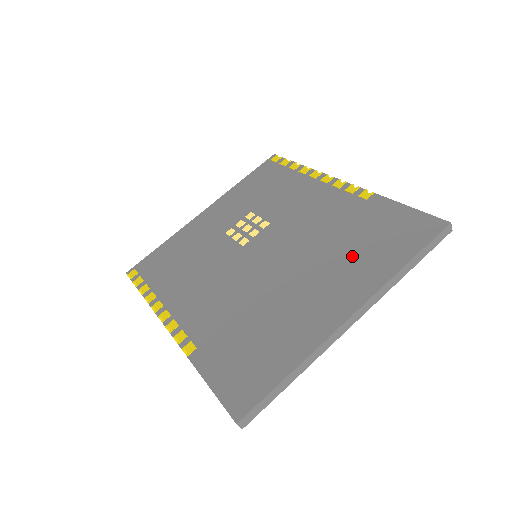
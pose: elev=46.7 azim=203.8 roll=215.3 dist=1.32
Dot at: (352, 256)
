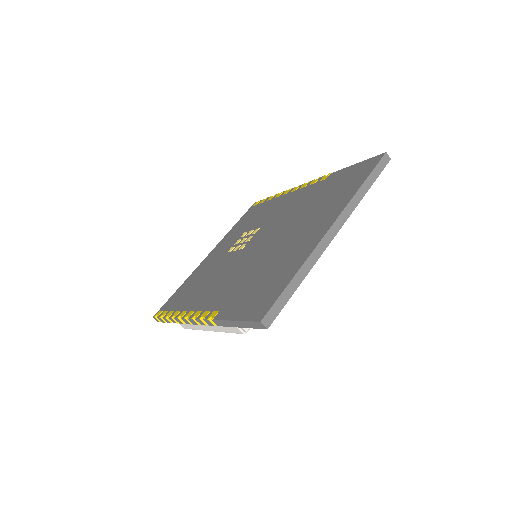
Dot at: (323, 204)
